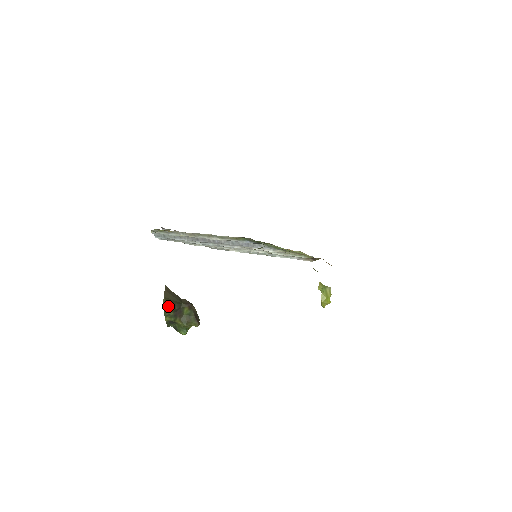
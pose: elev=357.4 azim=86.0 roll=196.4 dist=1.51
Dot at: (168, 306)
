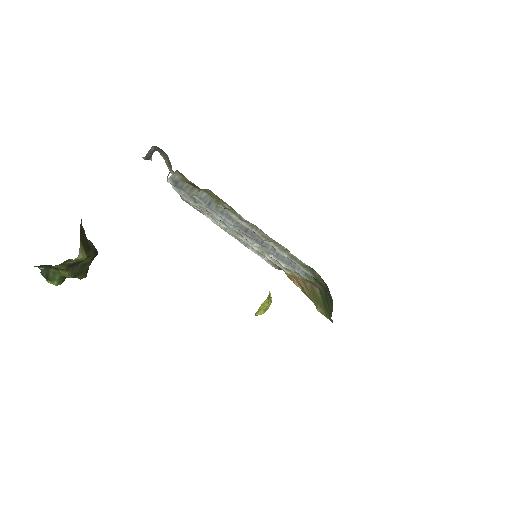
Dot at: (85, 258)
